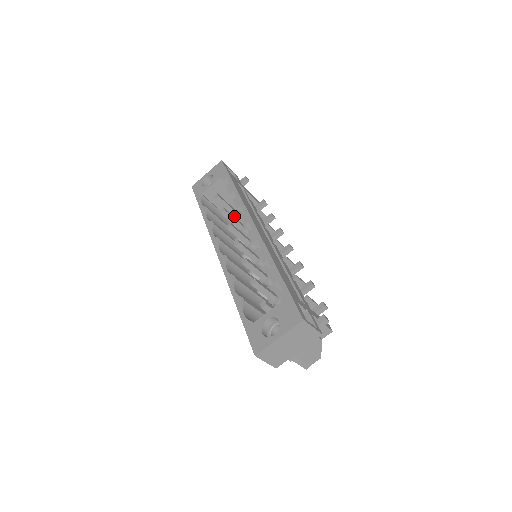
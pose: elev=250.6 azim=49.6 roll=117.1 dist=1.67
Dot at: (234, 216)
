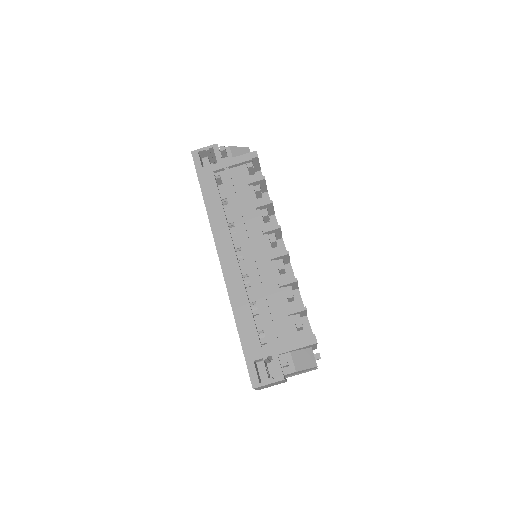
Dot at: occluded
